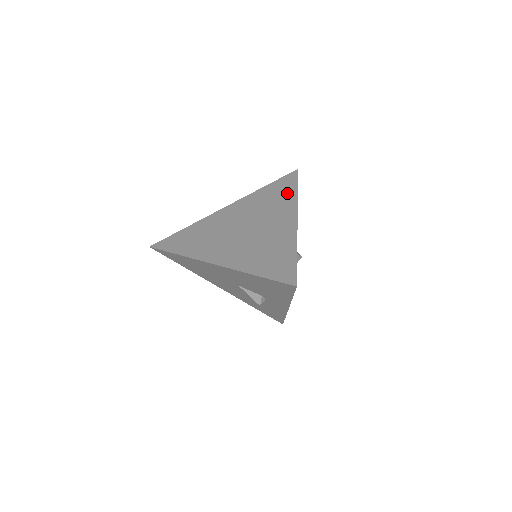
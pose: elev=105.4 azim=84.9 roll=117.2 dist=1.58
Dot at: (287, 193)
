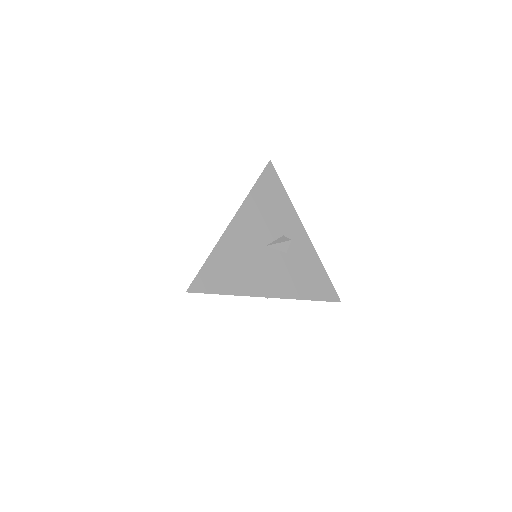
Dot at: occluded
